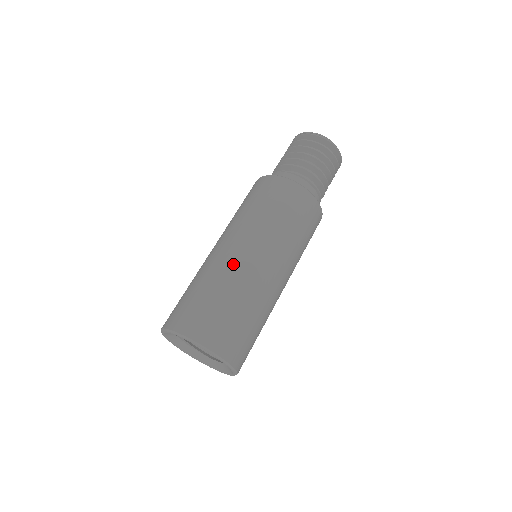
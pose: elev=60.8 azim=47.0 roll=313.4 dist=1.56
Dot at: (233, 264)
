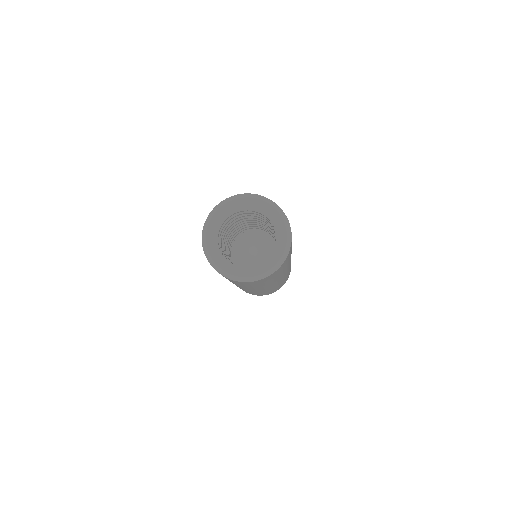
Dot at: occluded
